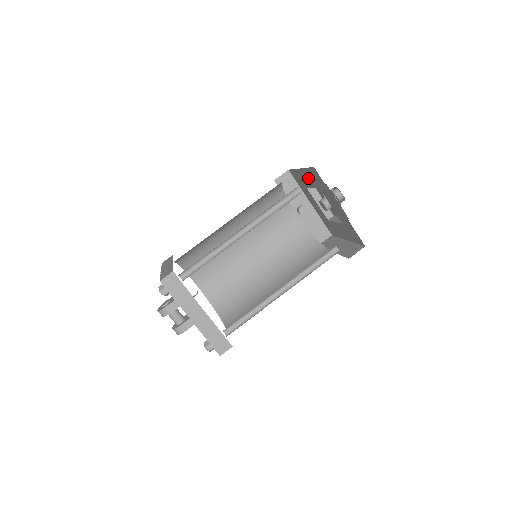
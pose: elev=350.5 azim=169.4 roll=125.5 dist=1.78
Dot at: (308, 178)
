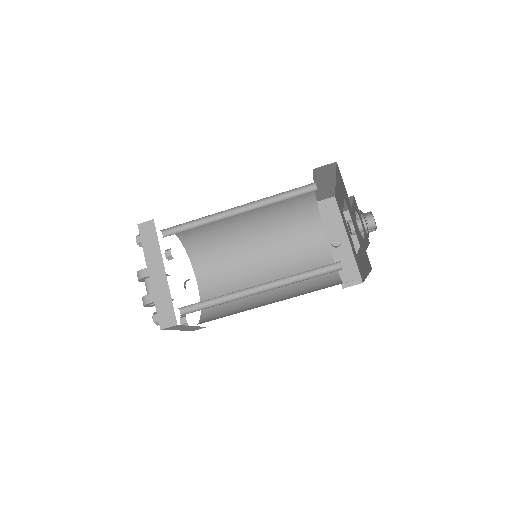
Dot at: (340, 190)
